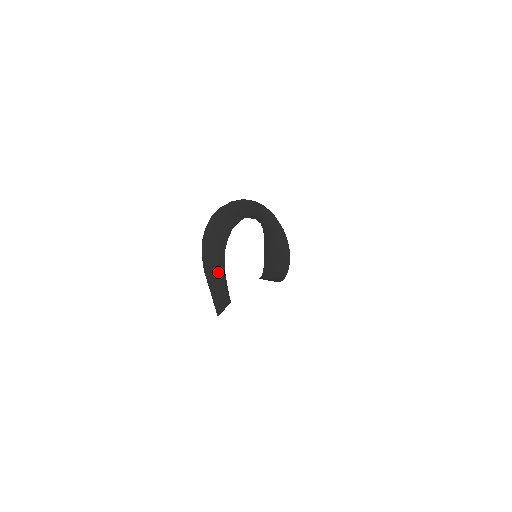
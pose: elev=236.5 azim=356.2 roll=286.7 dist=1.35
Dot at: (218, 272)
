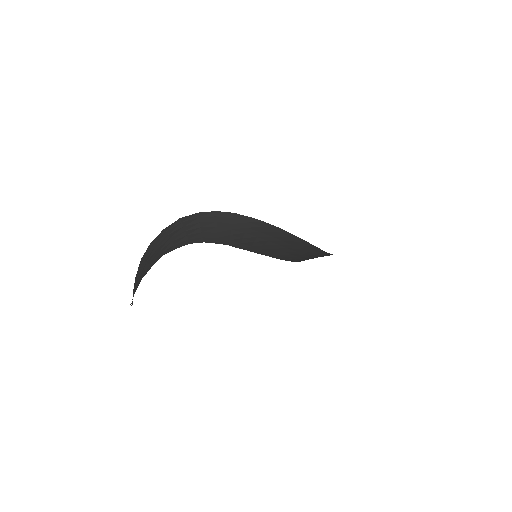
Dot at: occluded
